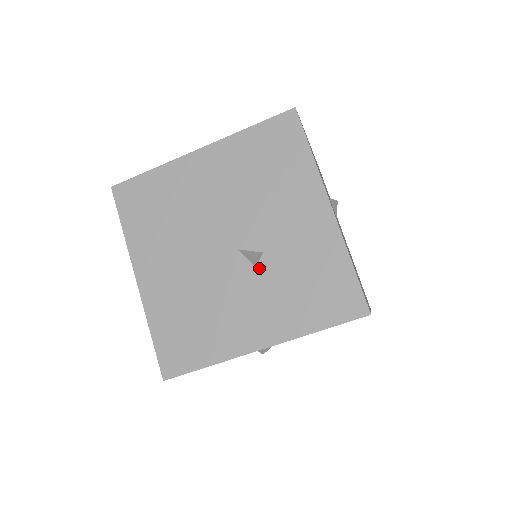
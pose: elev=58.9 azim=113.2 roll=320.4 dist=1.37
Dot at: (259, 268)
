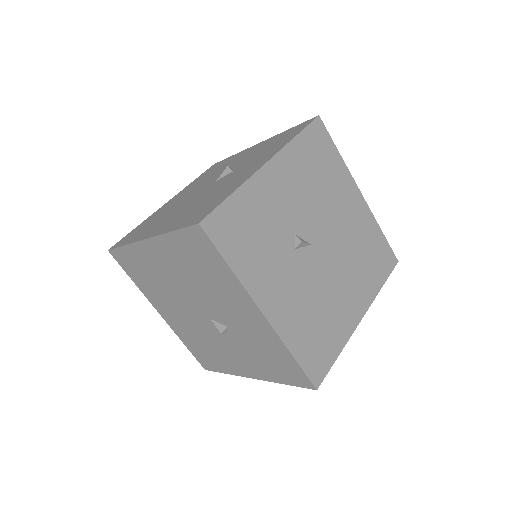
Dot at: (229, 335)
